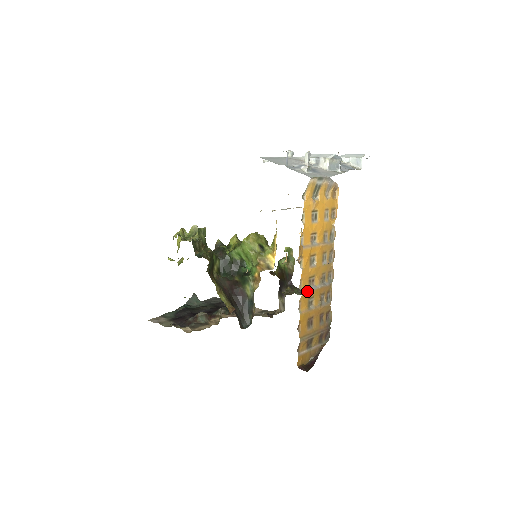
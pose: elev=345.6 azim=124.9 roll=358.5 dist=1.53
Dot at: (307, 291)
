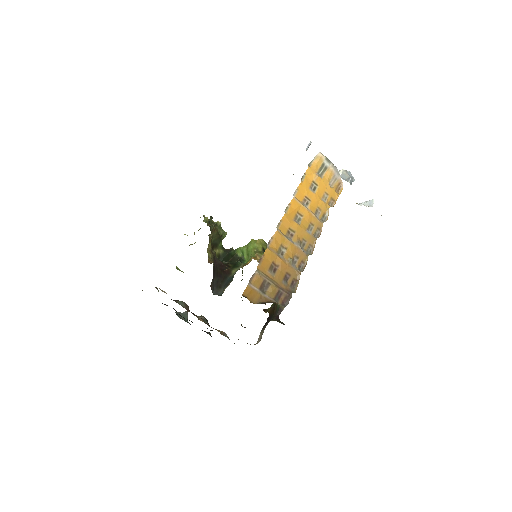
Dot at: (282, 234)
